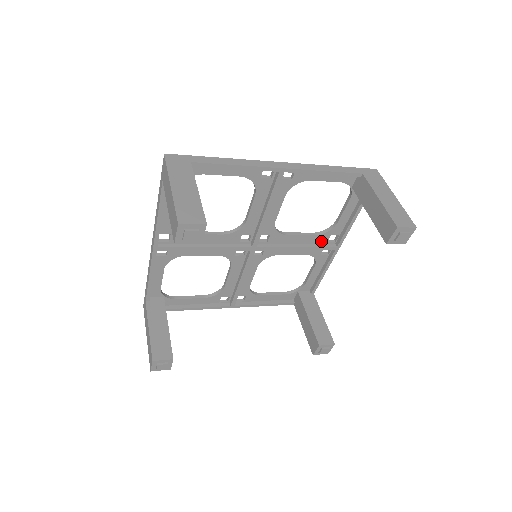
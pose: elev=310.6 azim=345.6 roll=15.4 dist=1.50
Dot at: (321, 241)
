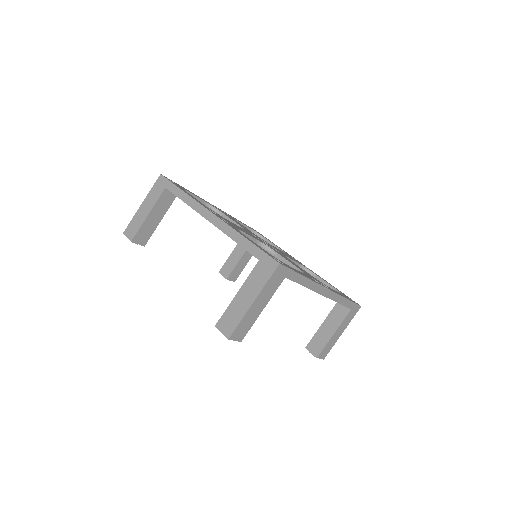
Dot at: occluded
